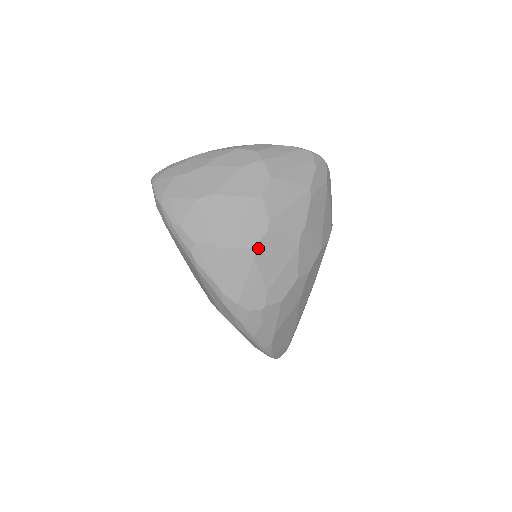
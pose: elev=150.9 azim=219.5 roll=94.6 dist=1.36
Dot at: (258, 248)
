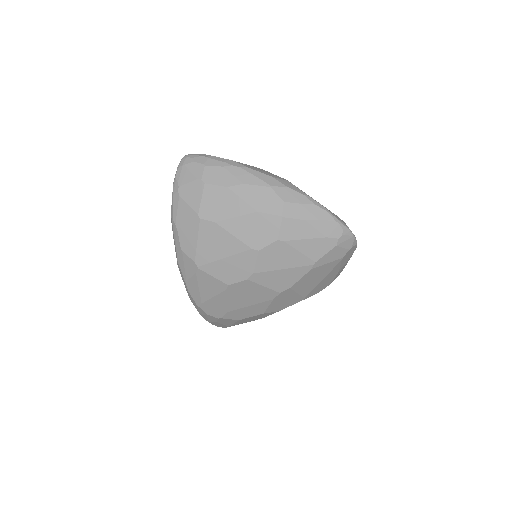
Dot at: (232, 286)
